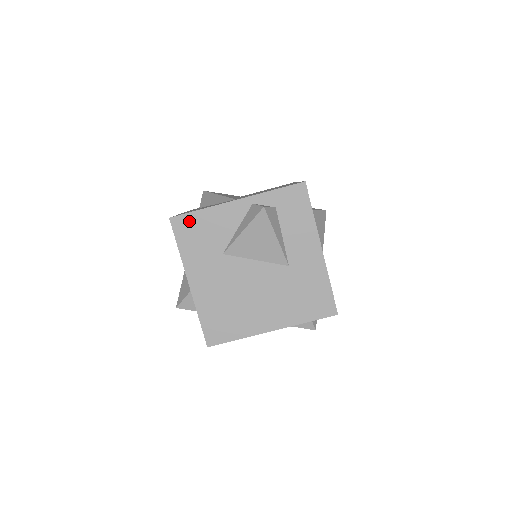
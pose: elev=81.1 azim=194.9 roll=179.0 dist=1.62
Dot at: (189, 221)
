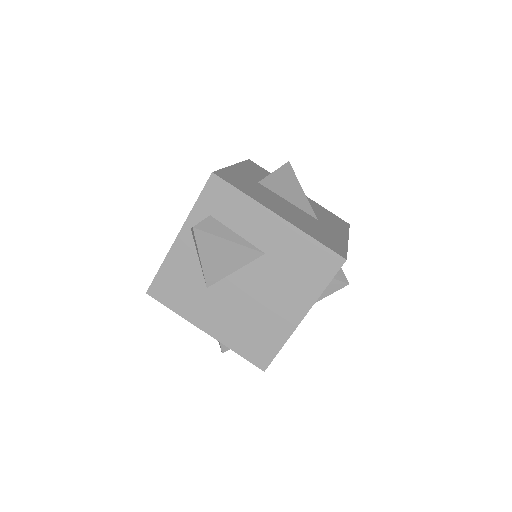
Dot at: (161, 284)
